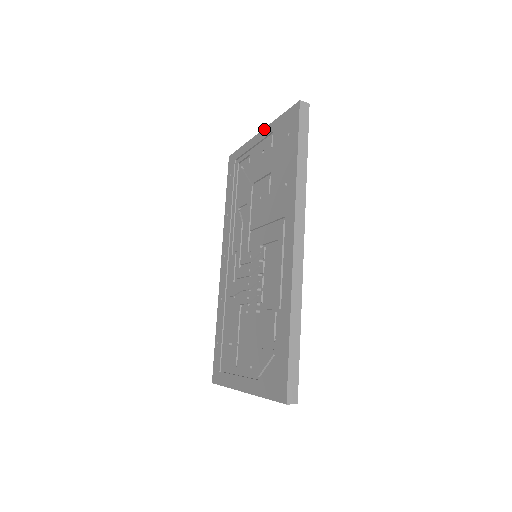
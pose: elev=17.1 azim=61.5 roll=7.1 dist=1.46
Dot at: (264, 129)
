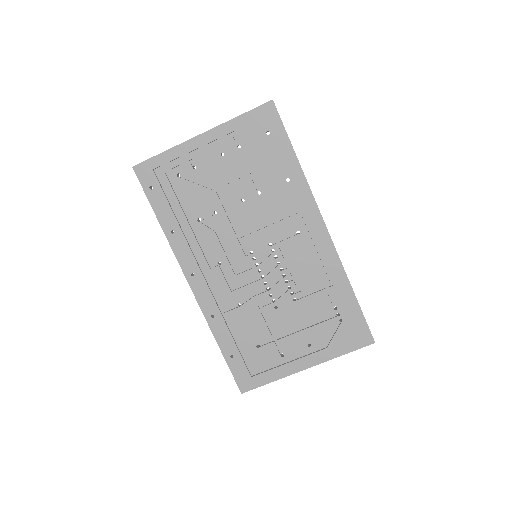
Dot at: (211, 130)
